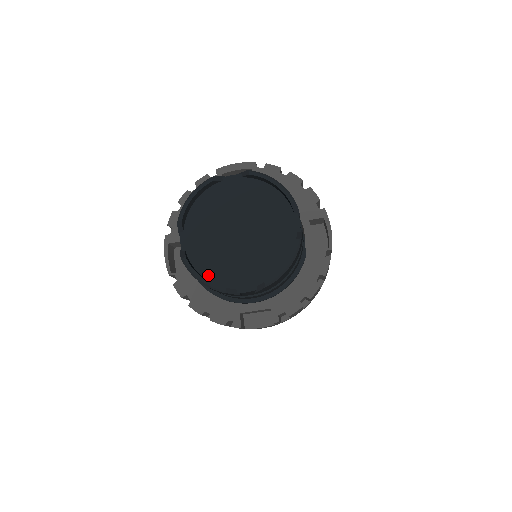
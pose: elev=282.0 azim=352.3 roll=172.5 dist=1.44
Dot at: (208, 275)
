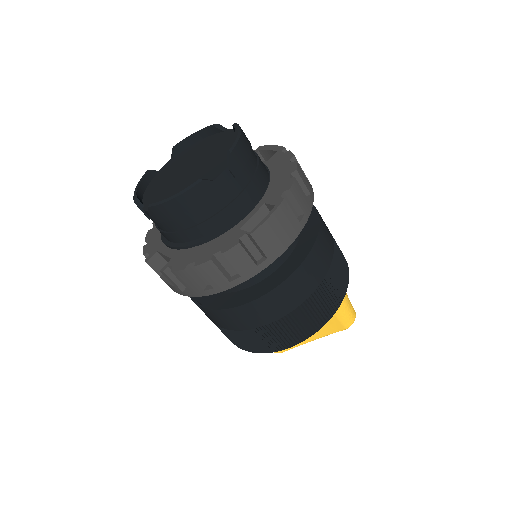
Dot at: (148, 190)
